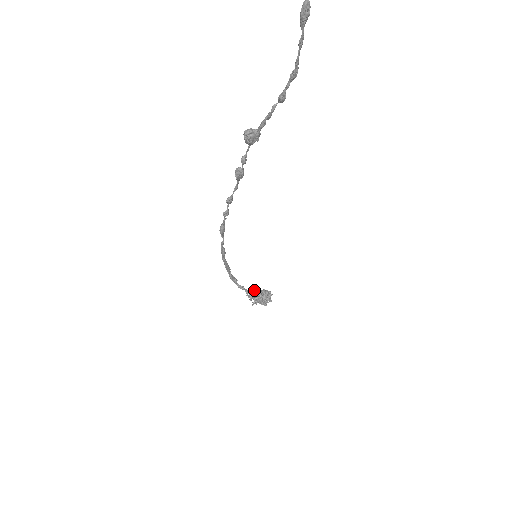
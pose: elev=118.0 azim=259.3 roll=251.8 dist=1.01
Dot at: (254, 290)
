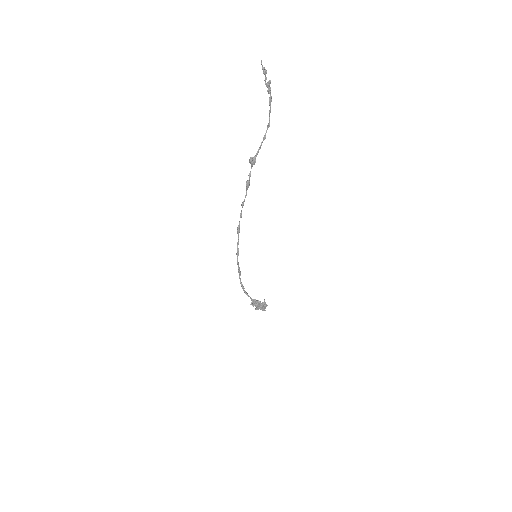
Dot at: (255, 299)
